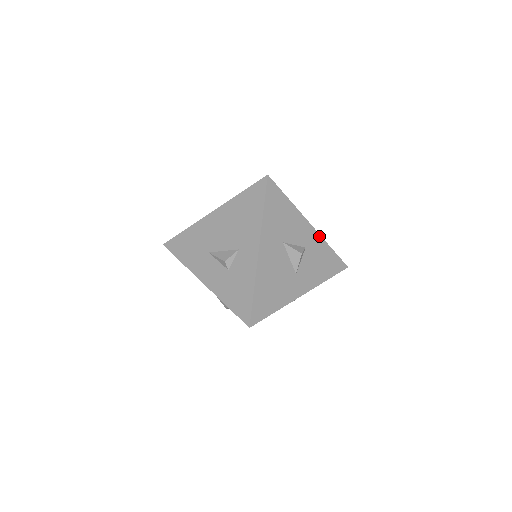
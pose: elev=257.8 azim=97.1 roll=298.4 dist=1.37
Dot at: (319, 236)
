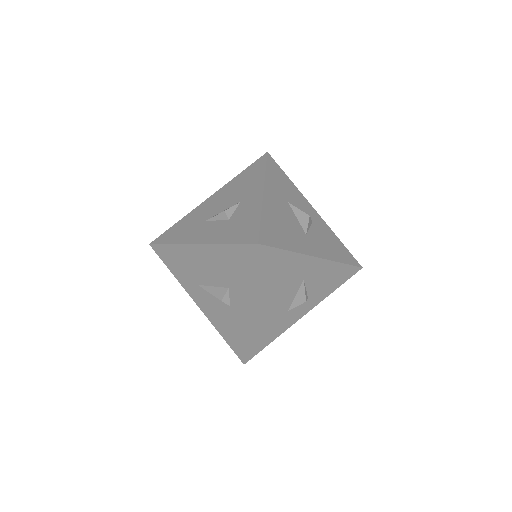
Dot at: (325, 223)
